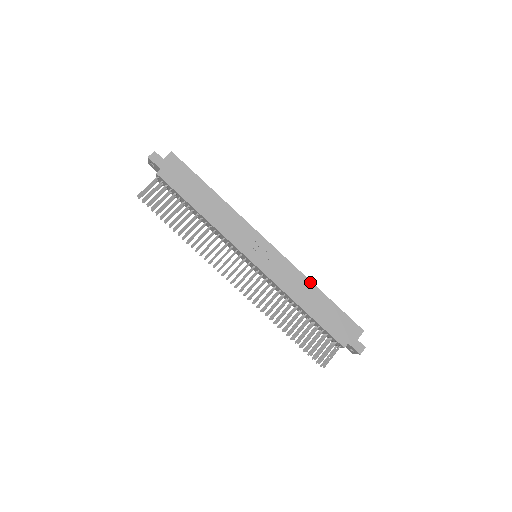
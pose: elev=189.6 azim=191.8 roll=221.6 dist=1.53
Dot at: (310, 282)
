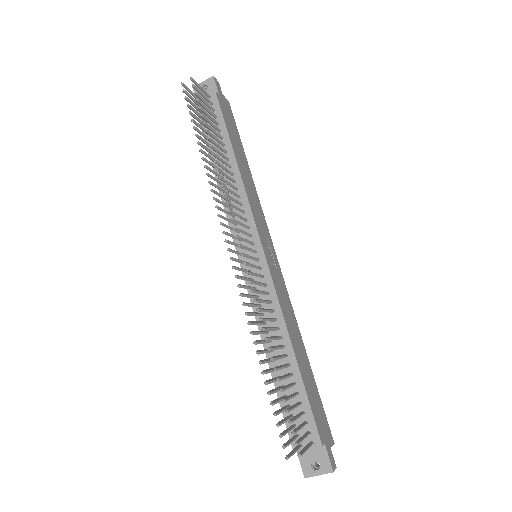
Dot at: occluded
